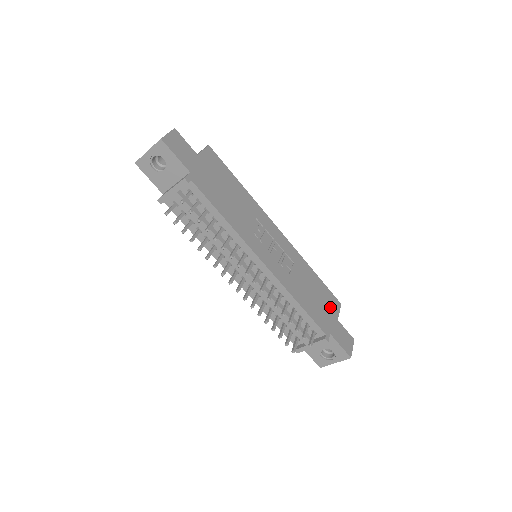
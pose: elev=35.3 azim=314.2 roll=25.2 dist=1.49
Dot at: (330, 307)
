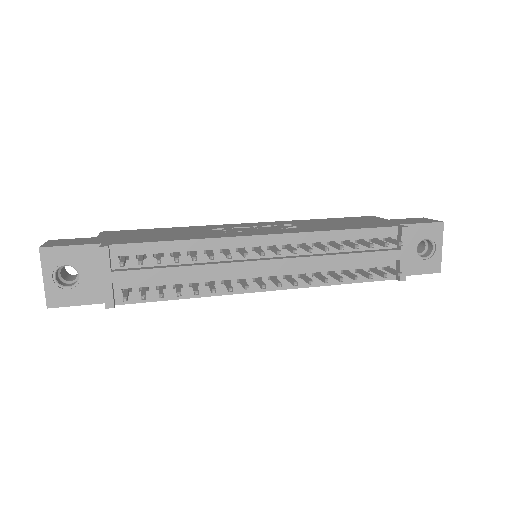
Dot at: (368, 220)
